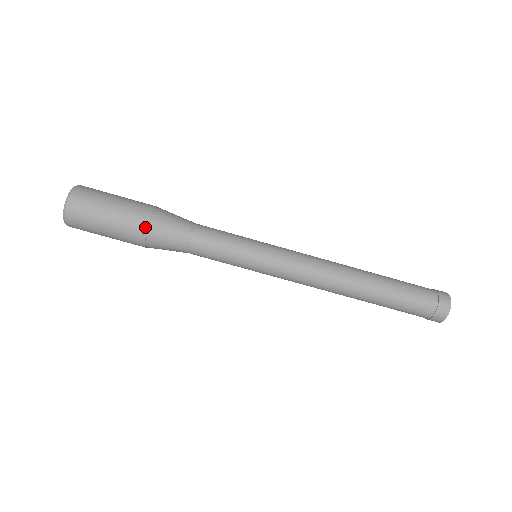
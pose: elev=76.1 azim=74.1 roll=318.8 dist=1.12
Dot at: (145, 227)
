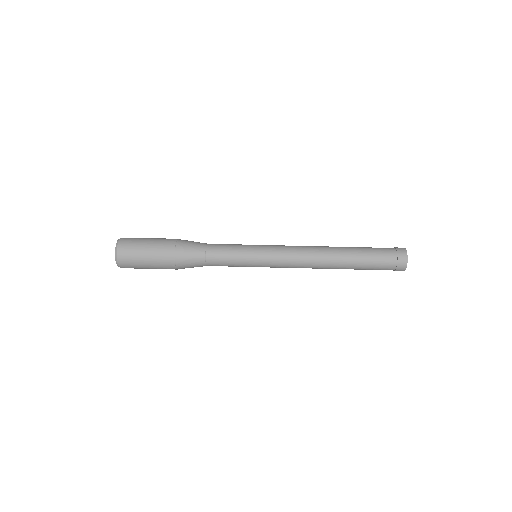
Dot at: (176, 239)
